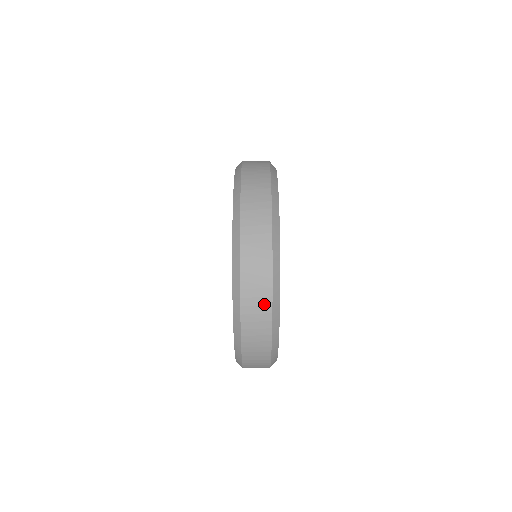
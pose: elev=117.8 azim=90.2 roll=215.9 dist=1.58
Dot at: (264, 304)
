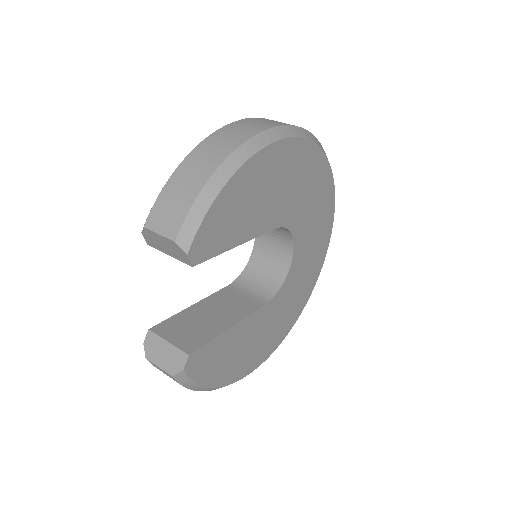
Dot at: (257, 128)
